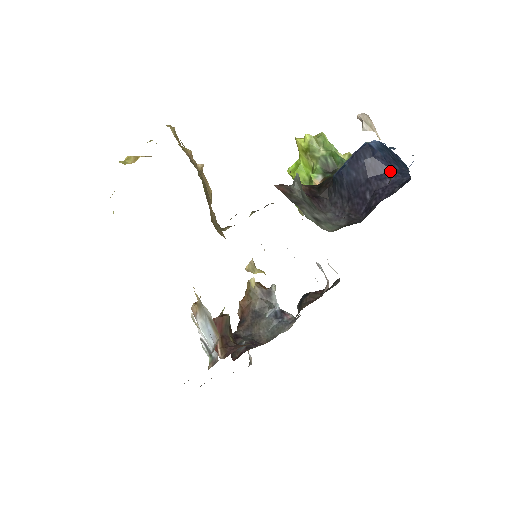
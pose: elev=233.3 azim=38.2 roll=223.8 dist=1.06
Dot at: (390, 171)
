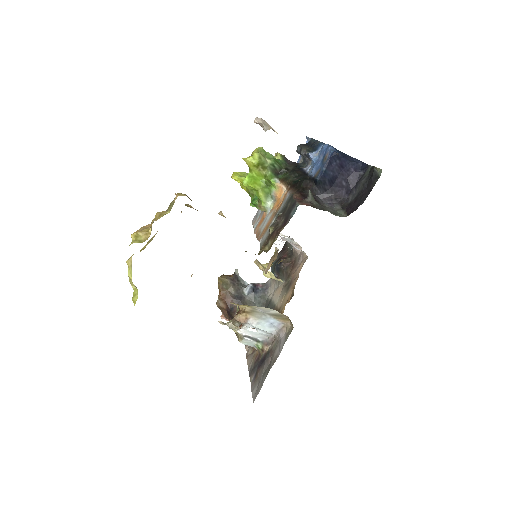
Dot at: (349, 163)
